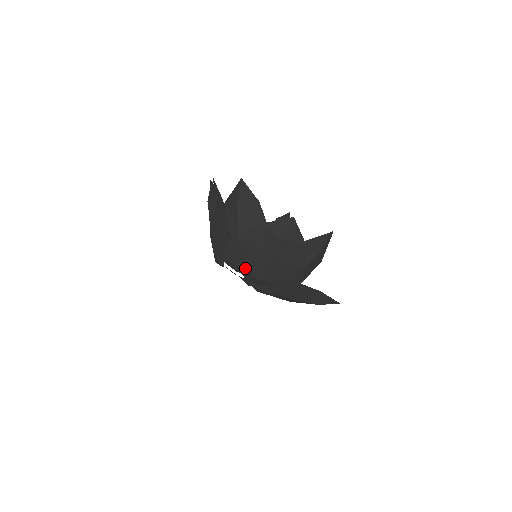
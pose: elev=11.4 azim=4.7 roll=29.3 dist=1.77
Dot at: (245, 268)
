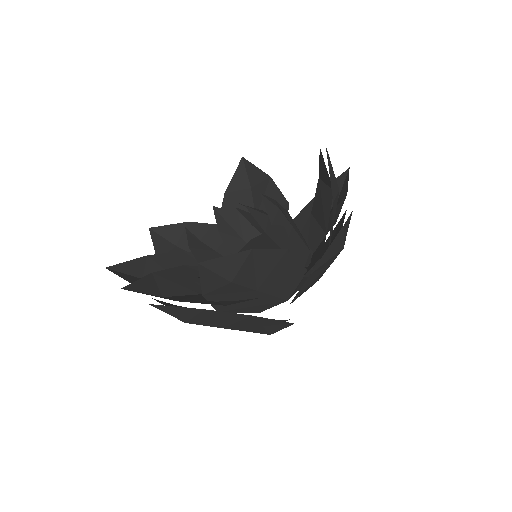
Dot at: occluded
